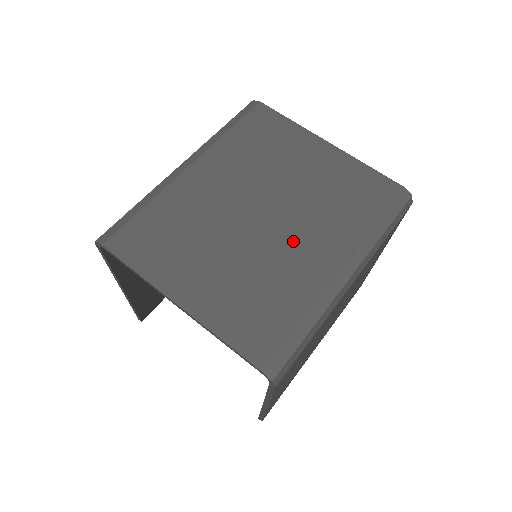
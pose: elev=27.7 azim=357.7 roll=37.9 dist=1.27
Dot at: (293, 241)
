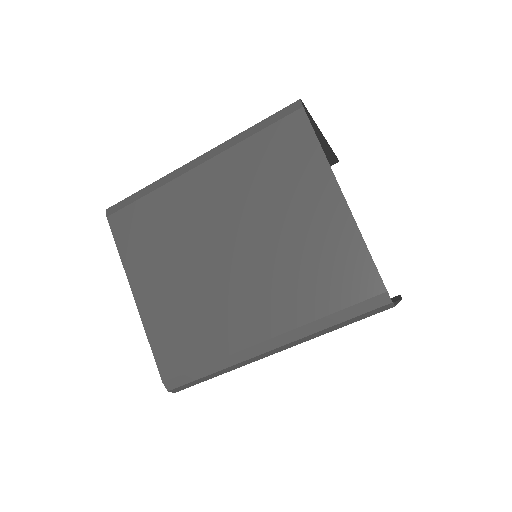
Dot at: (241, 291)
